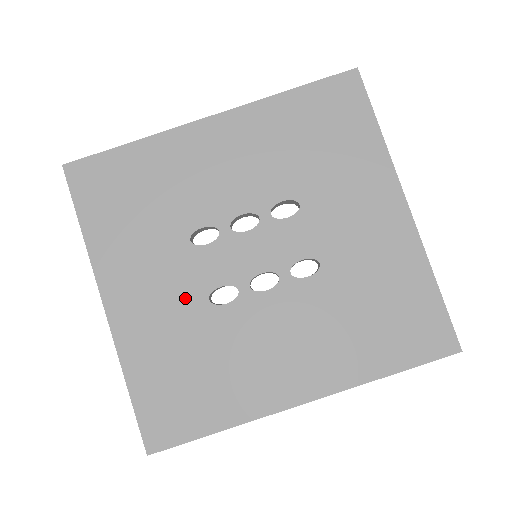
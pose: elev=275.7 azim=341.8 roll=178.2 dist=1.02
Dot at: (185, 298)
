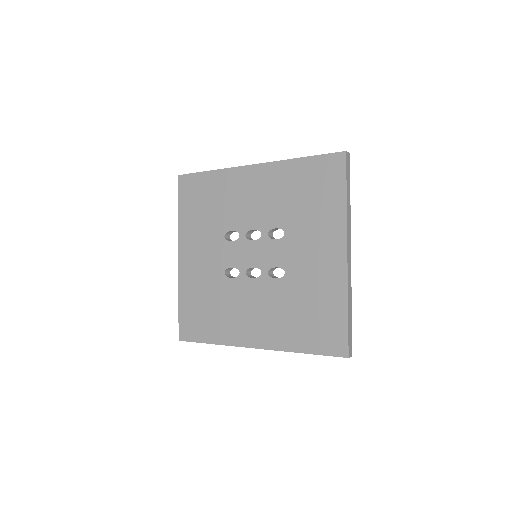
Dot at: (214, 267)
